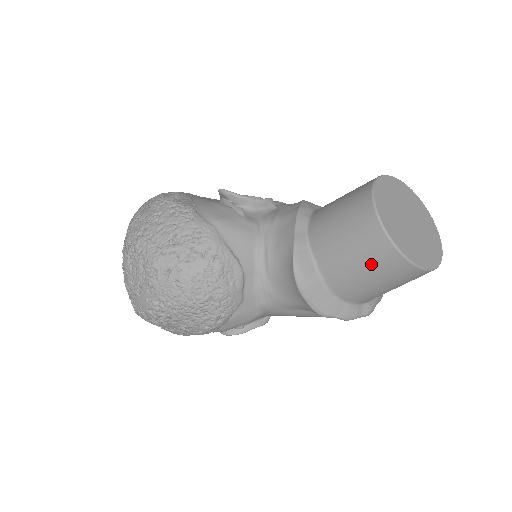
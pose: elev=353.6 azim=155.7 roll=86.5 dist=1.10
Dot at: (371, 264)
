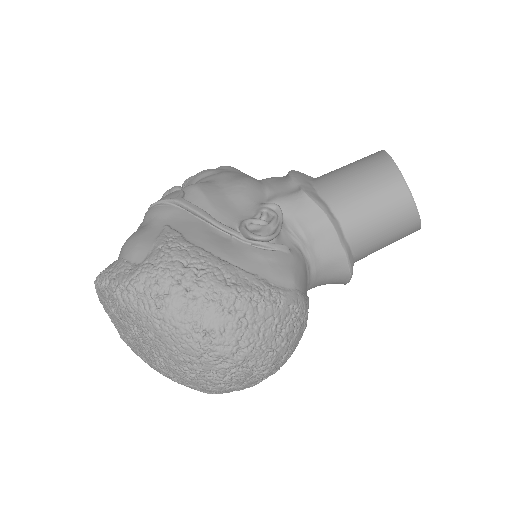
Dot at: occluded
